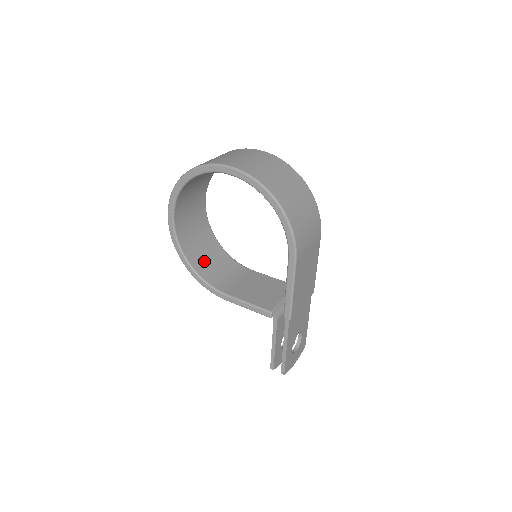
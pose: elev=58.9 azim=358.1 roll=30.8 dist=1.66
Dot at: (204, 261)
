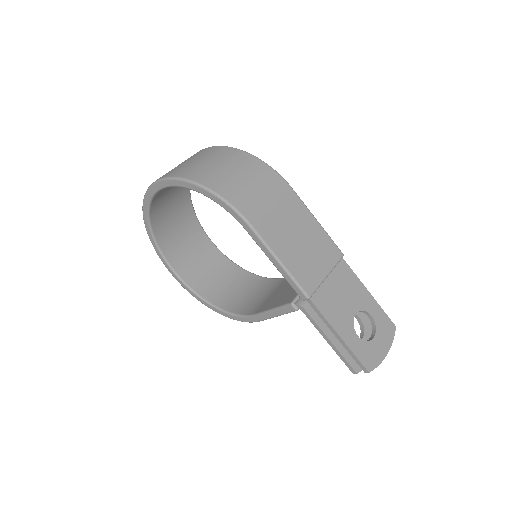
Dot at: (232, 296)
